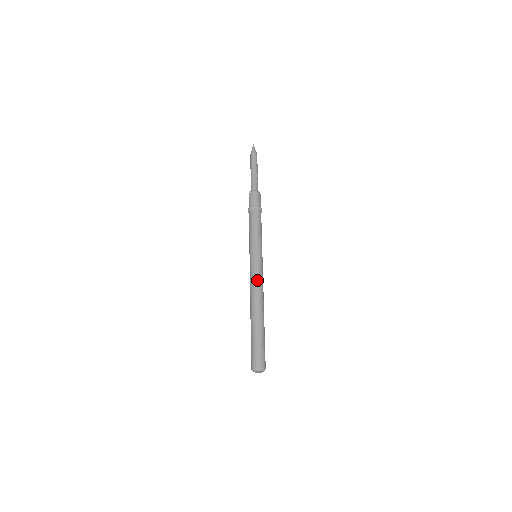
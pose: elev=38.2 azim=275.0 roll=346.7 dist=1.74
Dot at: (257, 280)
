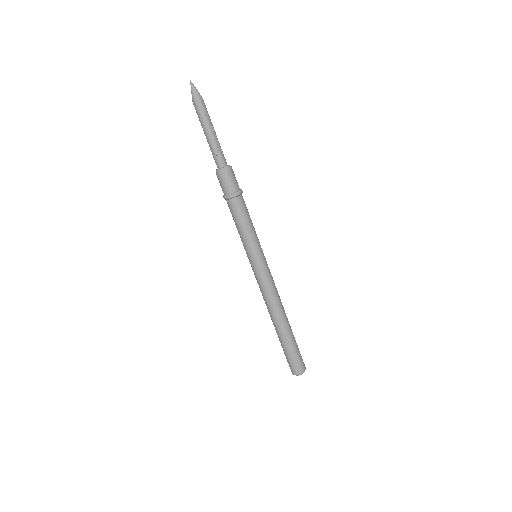
Dot at: (263, 291)
